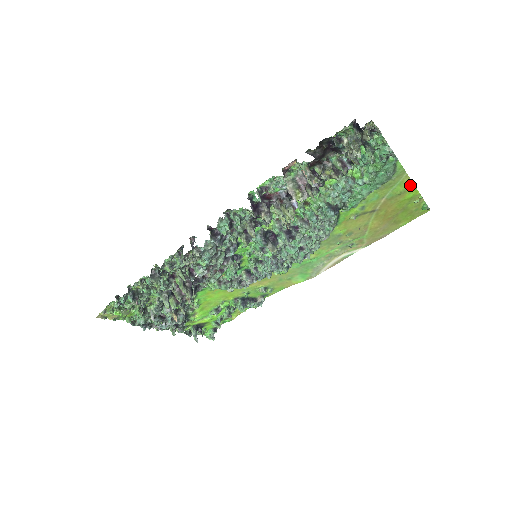
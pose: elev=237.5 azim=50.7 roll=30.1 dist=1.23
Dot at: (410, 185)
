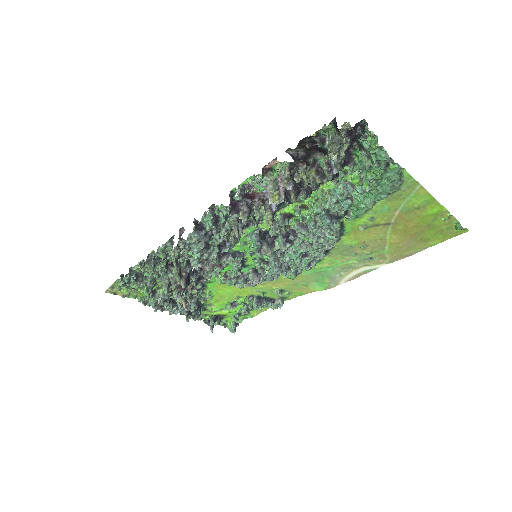
Dot at: (429, 199)
